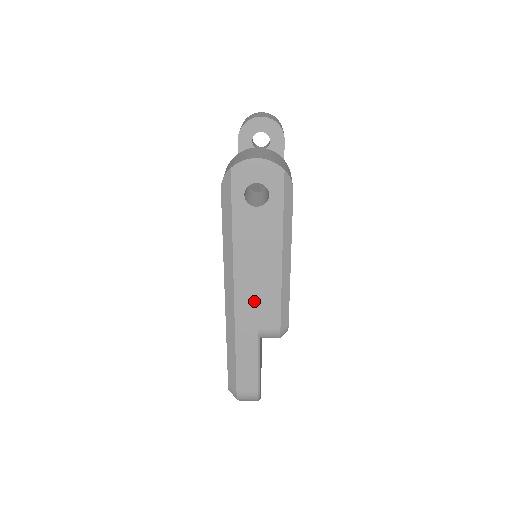
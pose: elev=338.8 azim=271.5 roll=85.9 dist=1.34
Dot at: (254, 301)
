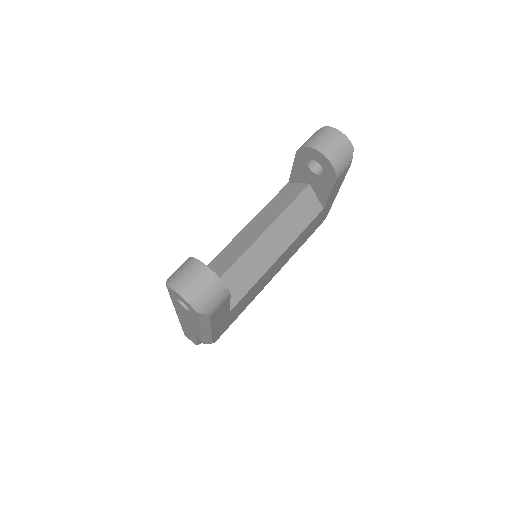
Dot at: (188, 326)
